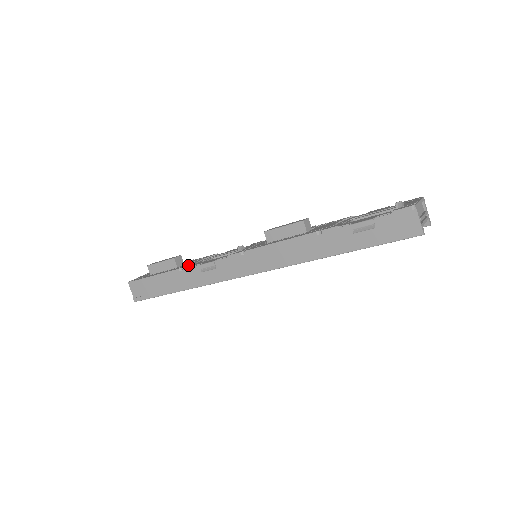
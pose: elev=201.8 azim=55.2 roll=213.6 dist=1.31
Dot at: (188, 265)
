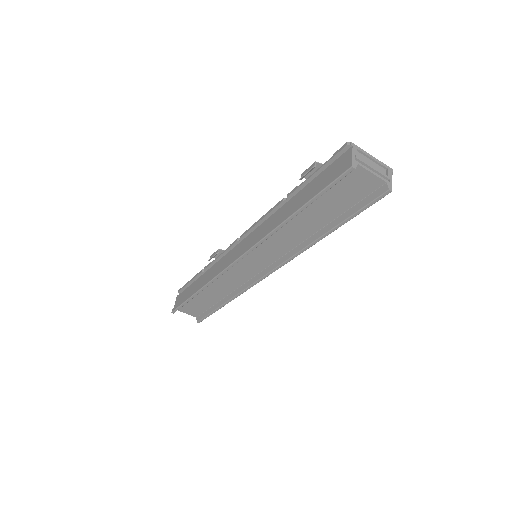
Dot at: occluded
